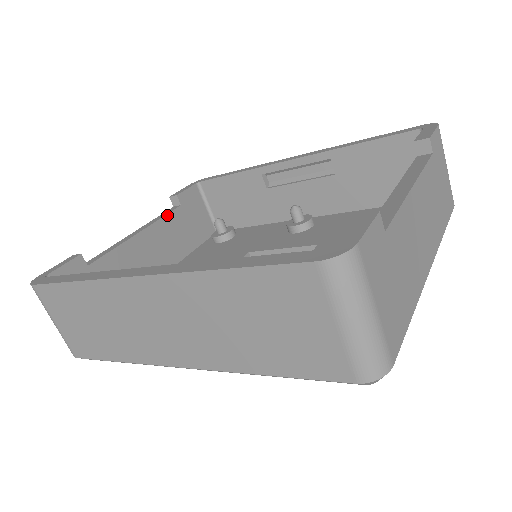
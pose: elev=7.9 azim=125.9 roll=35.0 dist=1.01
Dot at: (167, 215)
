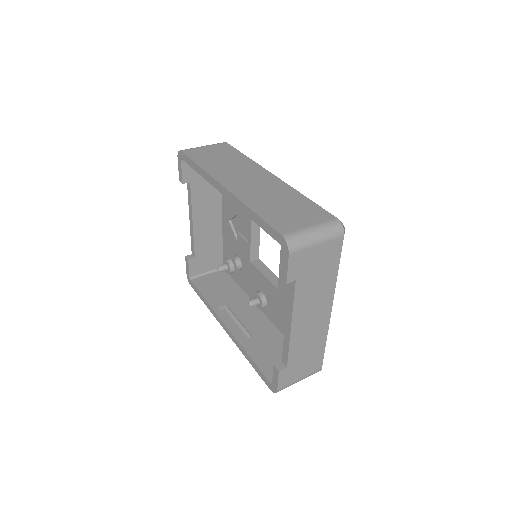
Dot at: (191, 197)
